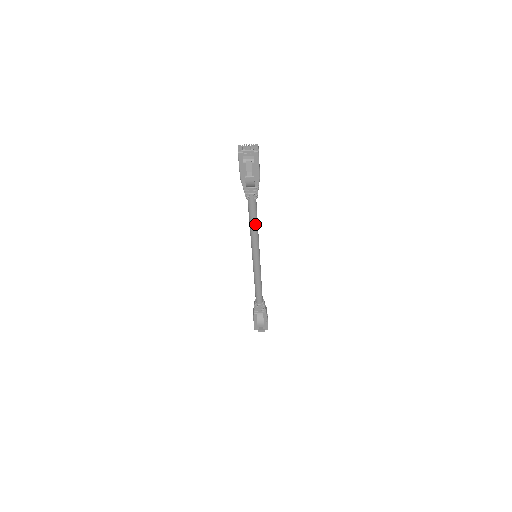
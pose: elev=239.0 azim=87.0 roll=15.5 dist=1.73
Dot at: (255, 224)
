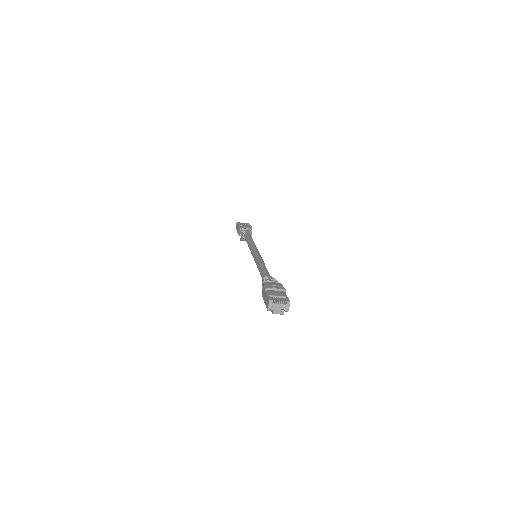
Dot at: occluded
